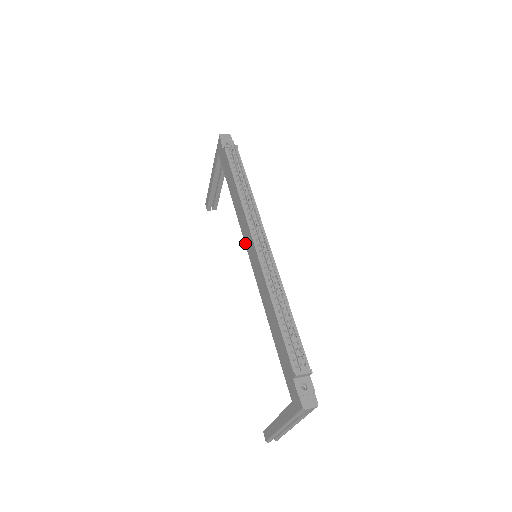
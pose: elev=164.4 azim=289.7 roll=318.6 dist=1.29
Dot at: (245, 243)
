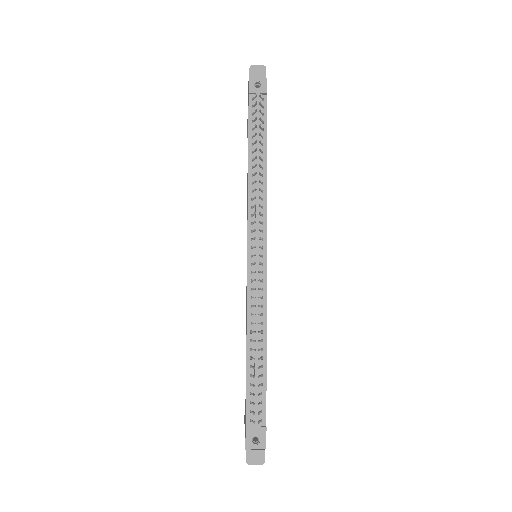
Dot at: occluded
